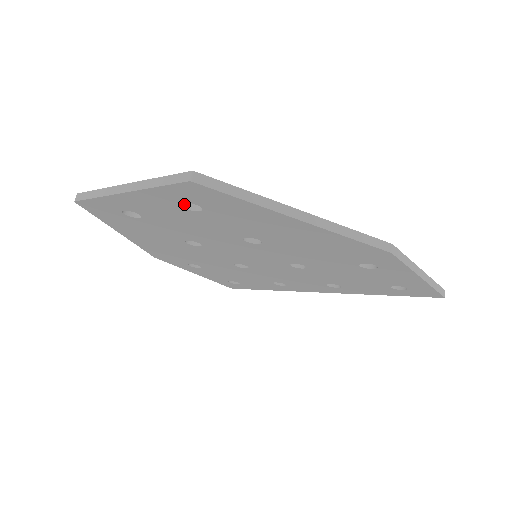
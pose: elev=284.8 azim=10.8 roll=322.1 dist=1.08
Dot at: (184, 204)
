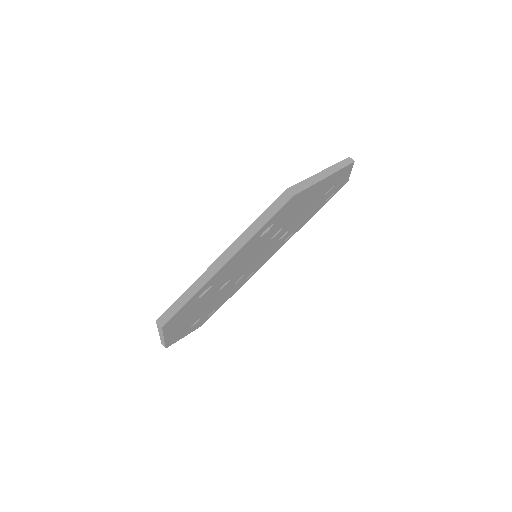
Dot at: occluded
